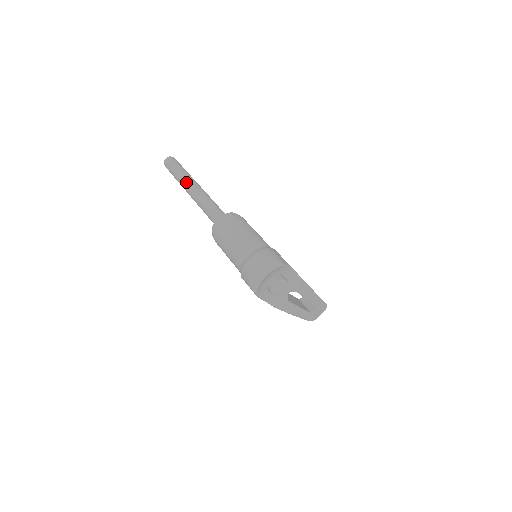
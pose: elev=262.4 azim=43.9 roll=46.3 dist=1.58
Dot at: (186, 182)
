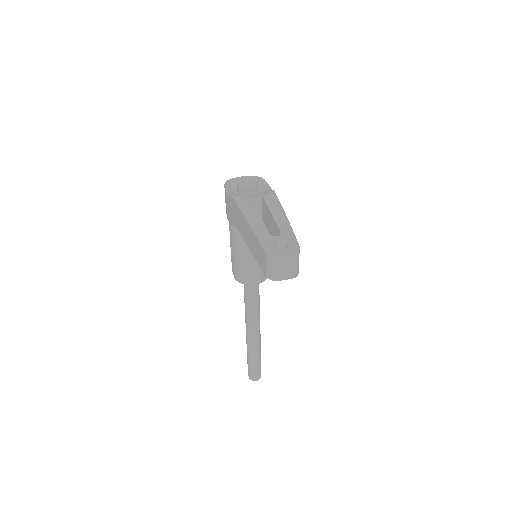
Dot at: occluded
